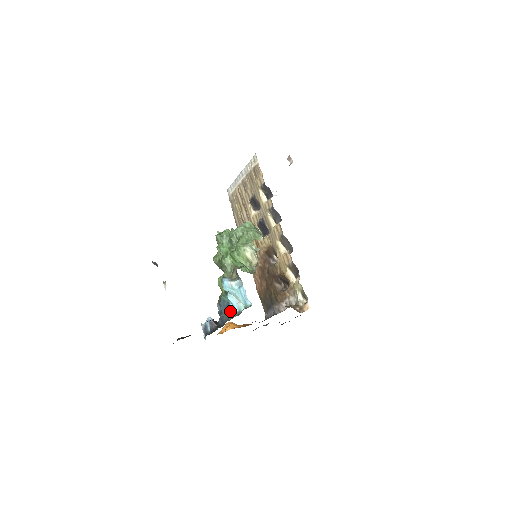
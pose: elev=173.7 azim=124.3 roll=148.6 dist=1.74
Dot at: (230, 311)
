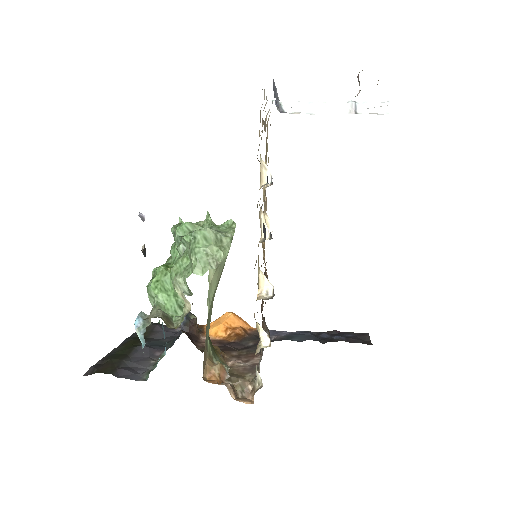
Dot at: occluded
